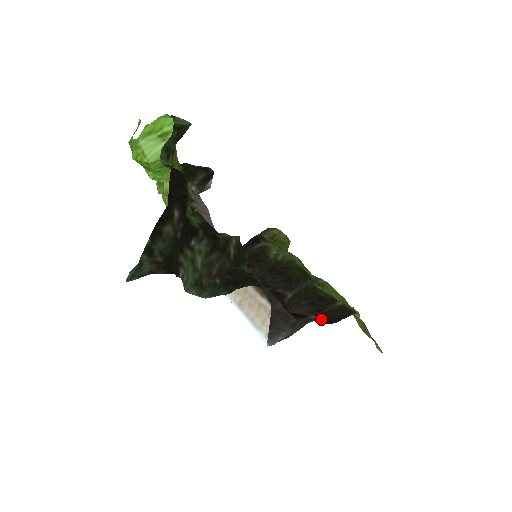
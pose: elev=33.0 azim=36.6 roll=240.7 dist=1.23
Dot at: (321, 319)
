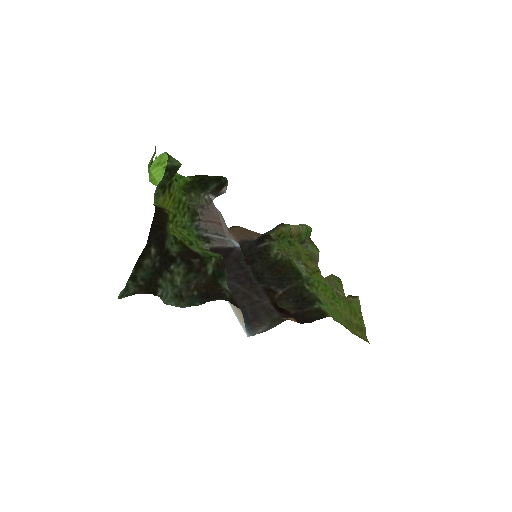
Dot at: (297, 318)
